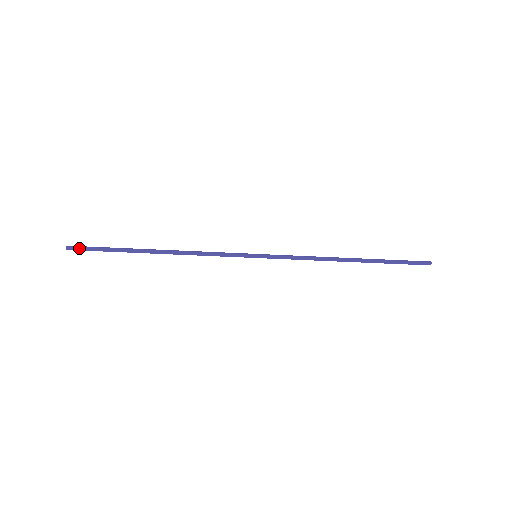
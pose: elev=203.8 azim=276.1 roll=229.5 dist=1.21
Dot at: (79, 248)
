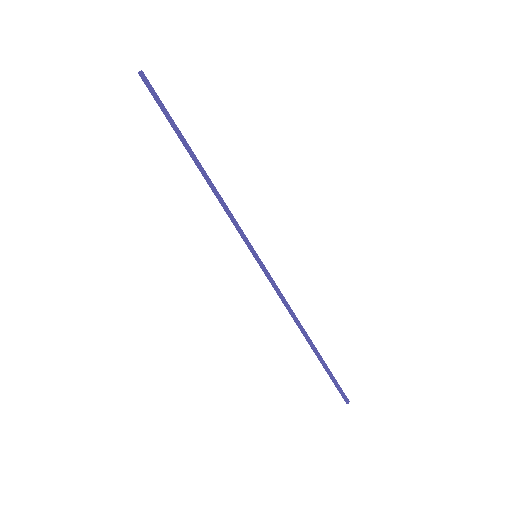
Dot at: (149, 84)
